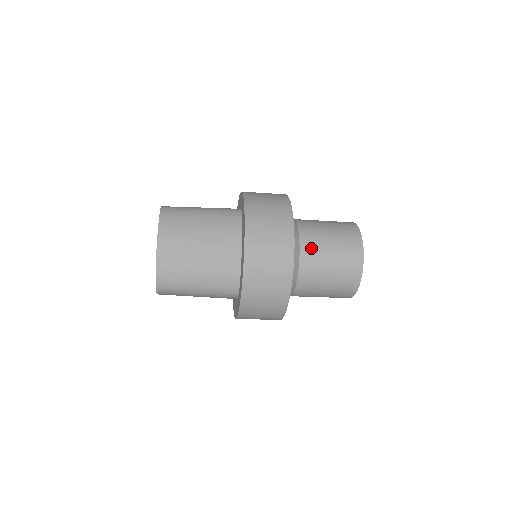
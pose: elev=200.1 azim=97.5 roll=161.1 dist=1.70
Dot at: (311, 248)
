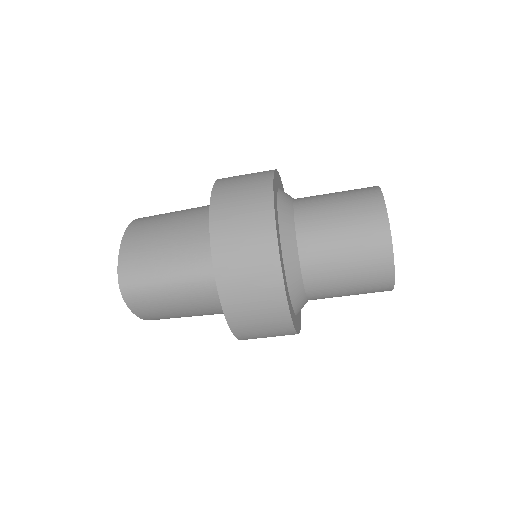
Dot at: (309, 205)
